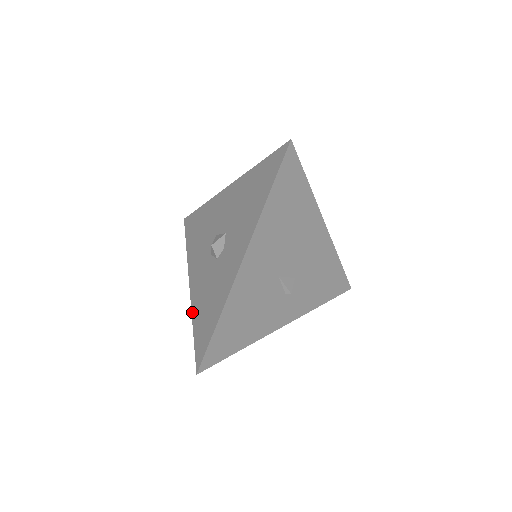
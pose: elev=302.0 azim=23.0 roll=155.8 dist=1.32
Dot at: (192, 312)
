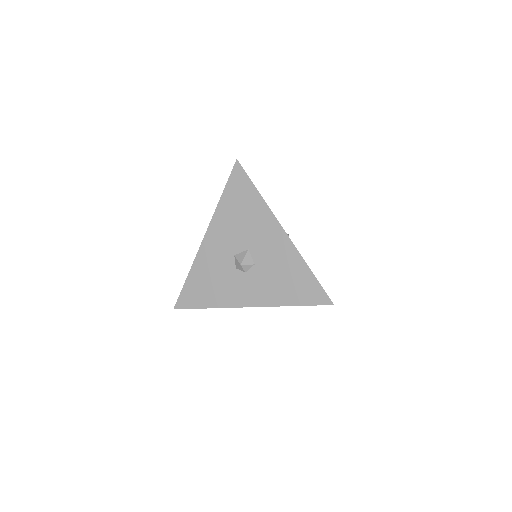
Dot at: (194, 265)
